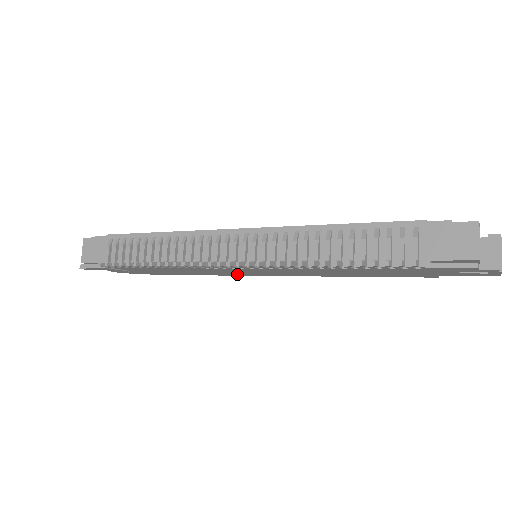
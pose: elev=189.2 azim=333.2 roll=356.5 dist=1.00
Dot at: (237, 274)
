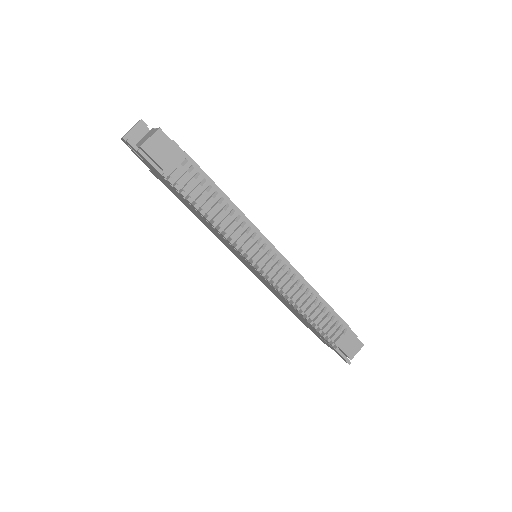
Dot at: (223, 242)
